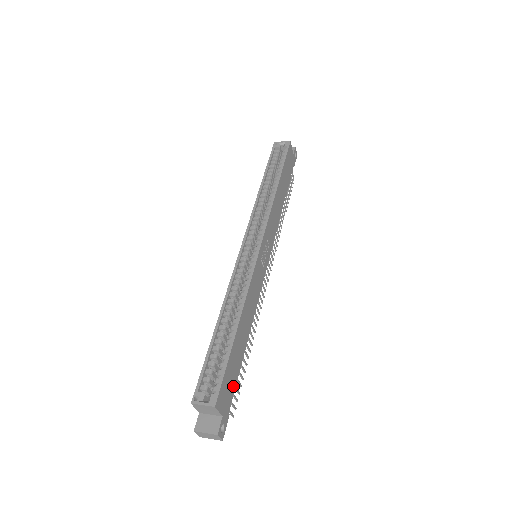
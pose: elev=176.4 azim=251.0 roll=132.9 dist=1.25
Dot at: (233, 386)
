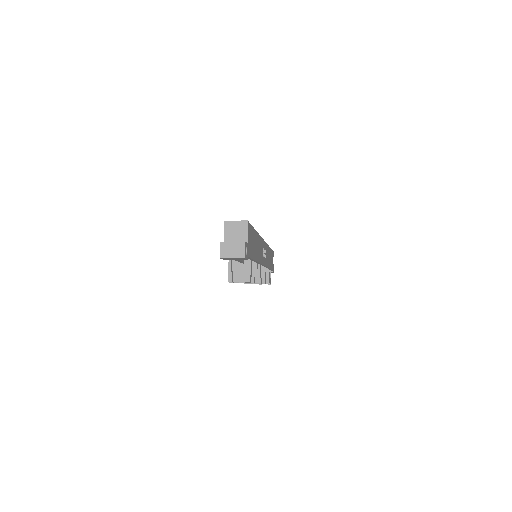
Dot at: (251, 252)
